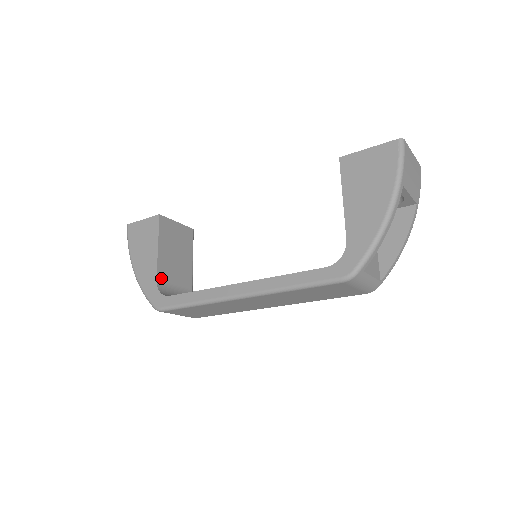
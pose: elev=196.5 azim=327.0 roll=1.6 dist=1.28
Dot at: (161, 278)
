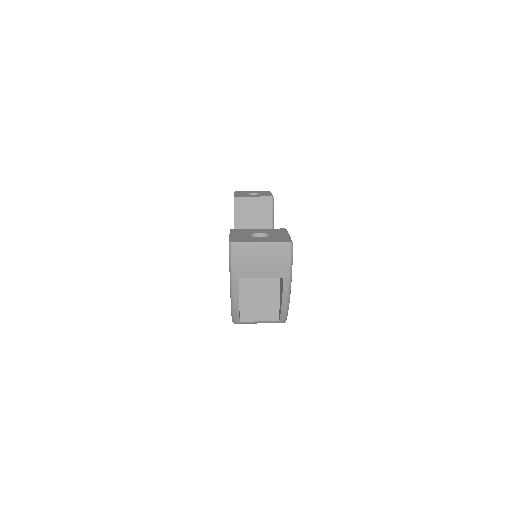
Dot at: occluded
